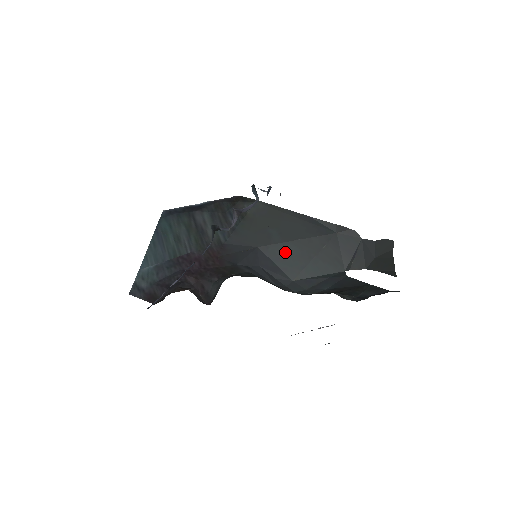
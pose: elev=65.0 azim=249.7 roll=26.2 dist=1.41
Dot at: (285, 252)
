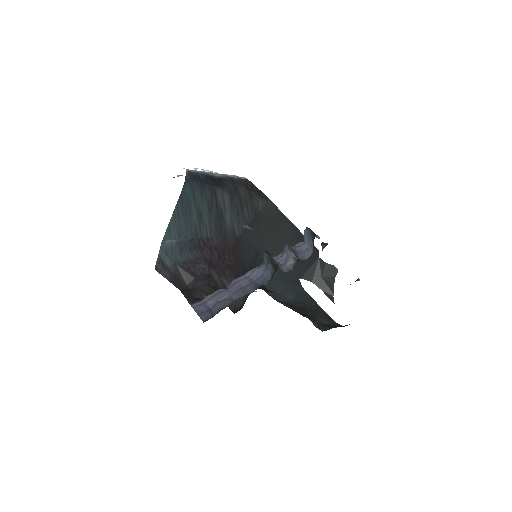
Dot at: (273, 256)
